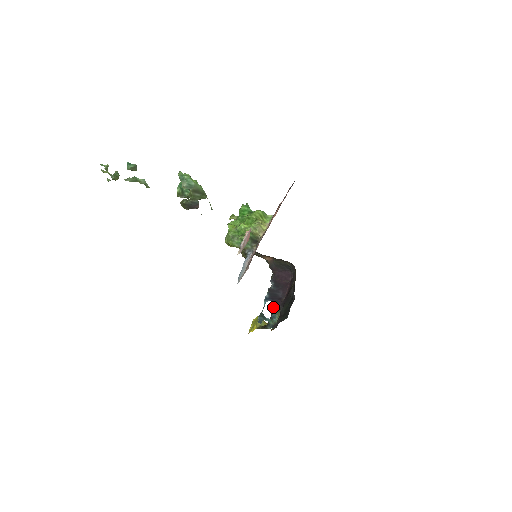
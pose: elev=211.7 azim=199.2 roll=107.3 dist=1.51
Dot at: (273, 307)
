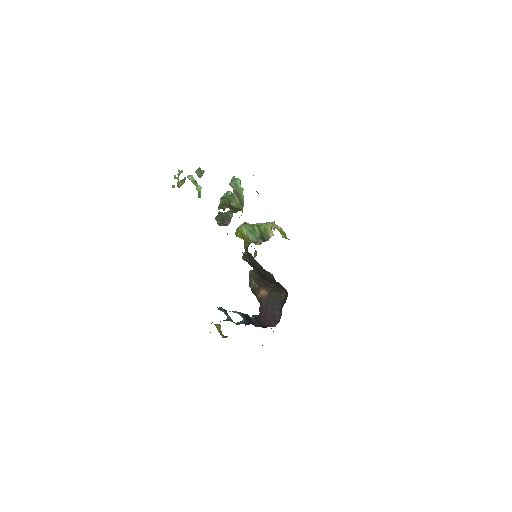
Dot at: (241, 321)
